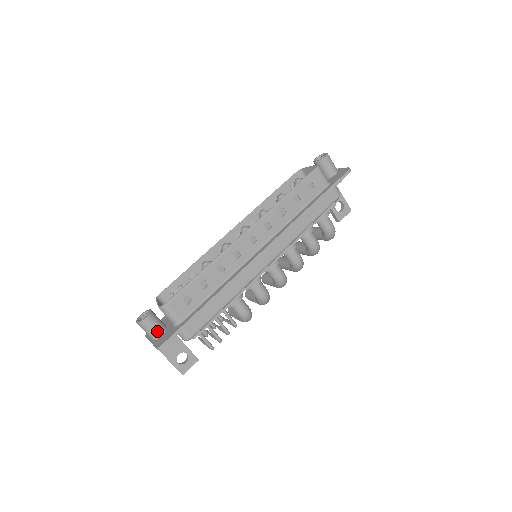
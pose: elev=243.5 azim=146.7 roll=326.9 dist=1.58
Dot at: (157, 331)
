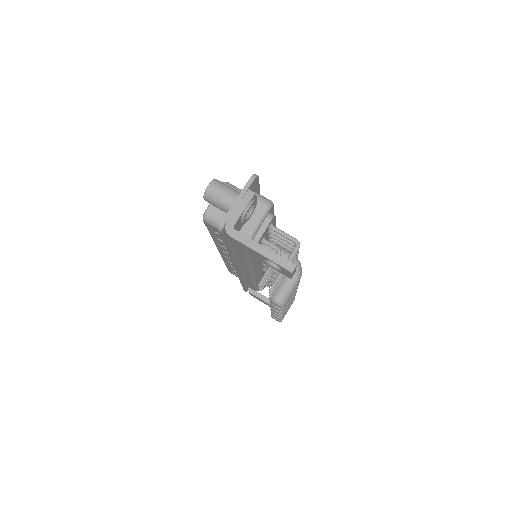
Dot at: (236, 191)
